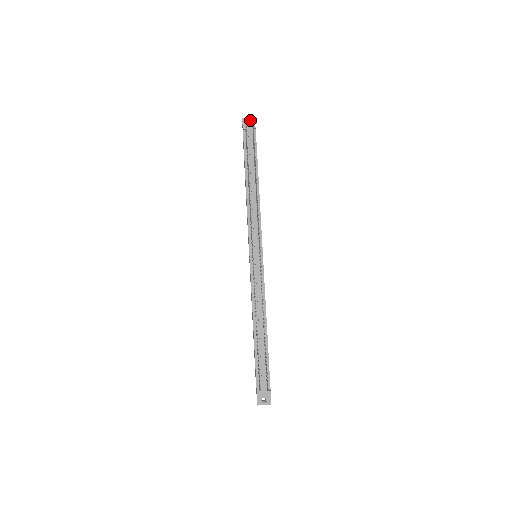
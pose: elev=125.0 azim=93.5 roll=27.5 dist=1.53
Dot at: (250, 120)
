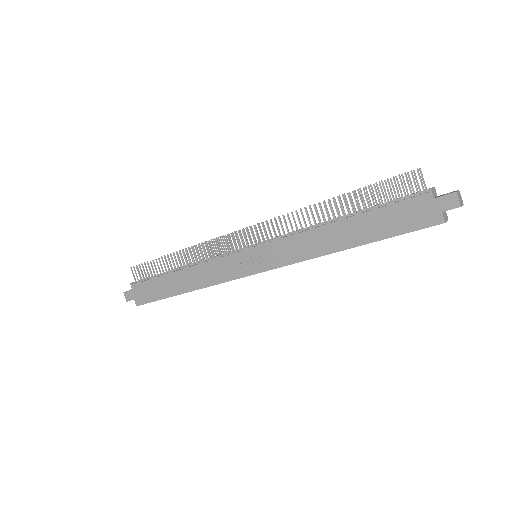
Dot at: occluded
